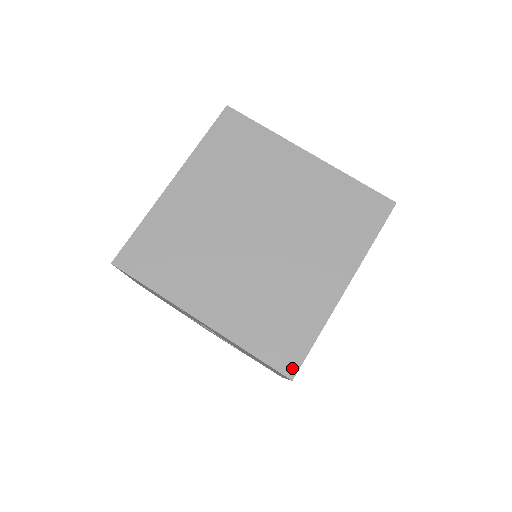
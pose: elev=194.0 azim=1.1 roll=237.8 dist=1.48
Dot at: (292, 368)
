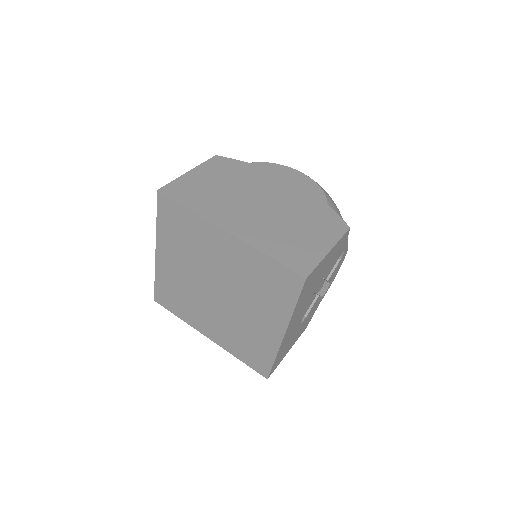
Dot at: (265, 373)
